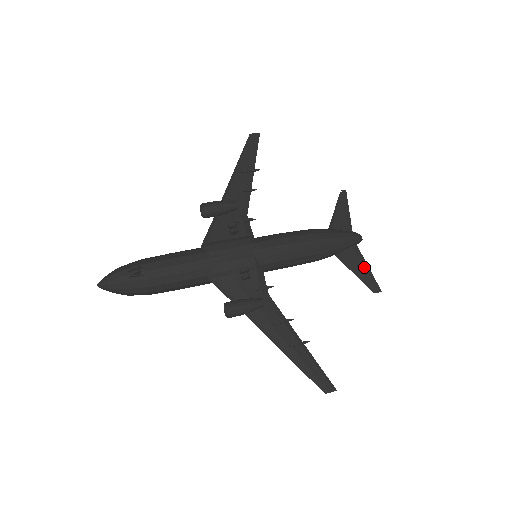
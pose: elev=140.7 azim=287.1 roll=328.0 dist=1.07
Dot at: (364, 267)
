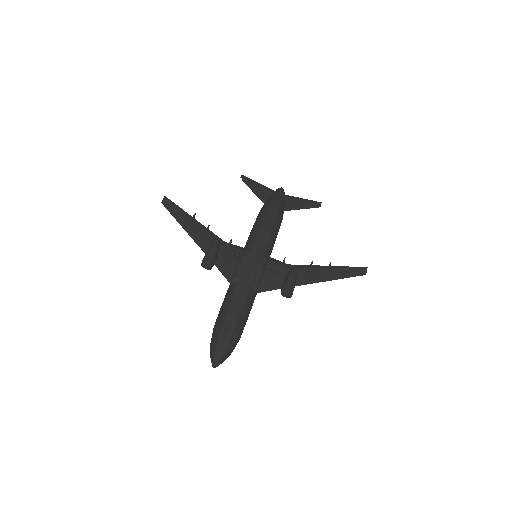
Dot at: (301, 201)
